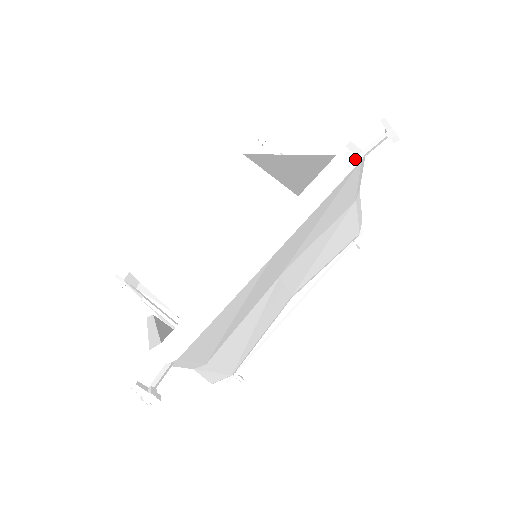
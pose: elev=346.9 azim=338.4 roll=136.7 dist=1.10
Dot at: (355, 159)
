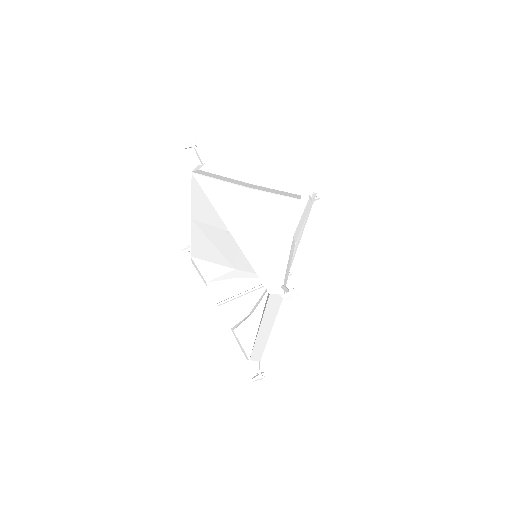
Dot at: (280, 296)
